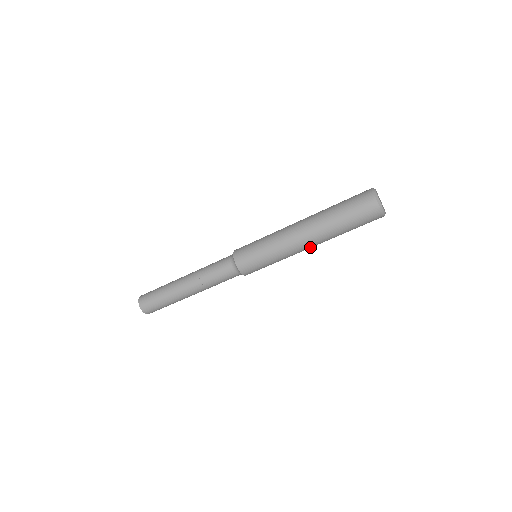
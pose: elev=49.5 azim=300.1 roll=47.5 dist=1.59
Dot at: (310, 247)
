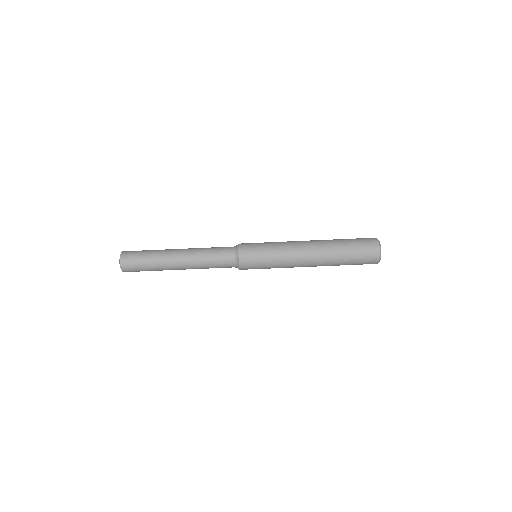
Dot at: (309, 258)
